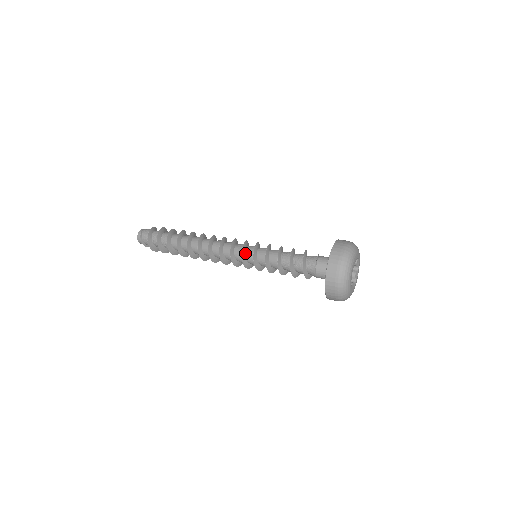
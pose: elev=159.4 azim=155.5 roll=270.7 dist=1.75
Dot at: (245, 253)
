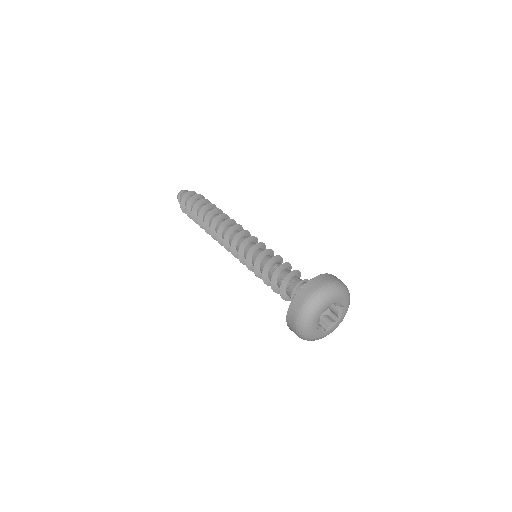
Dot at: (243, 253)
